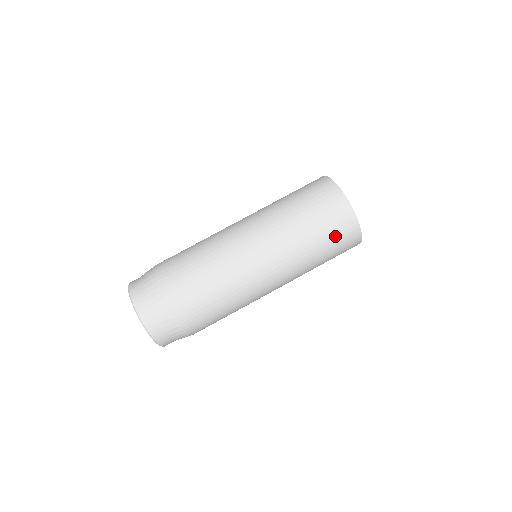
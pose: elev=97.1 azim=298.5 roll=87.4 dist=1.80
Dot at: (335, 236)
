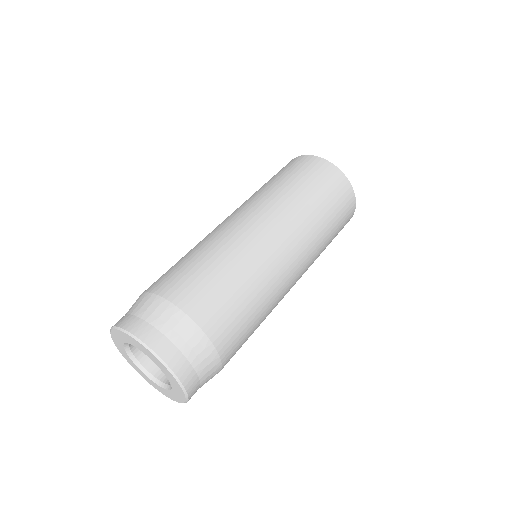
Dot at: (320, 181)
